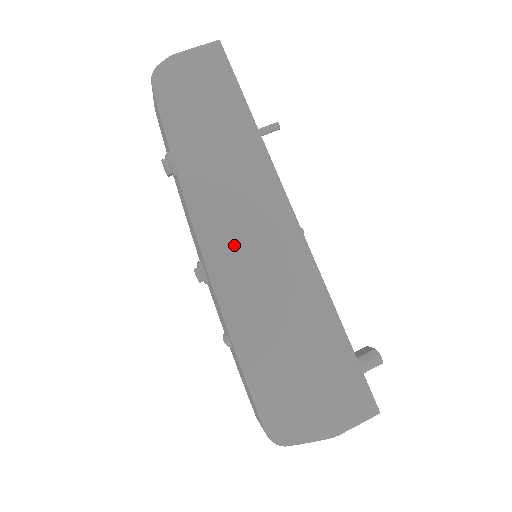
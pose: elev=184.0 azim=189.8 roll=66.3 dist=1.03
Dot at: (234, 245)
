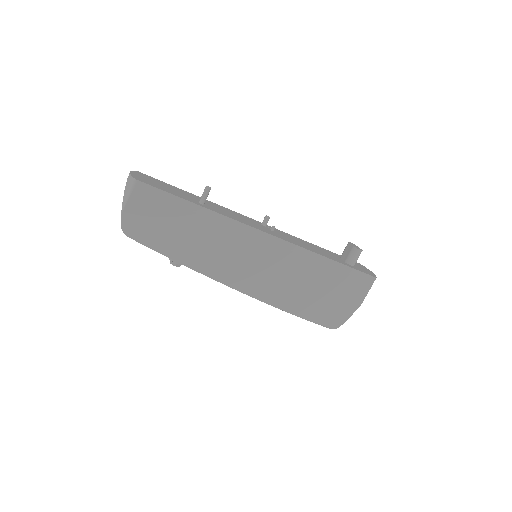
Dot at: (243, 271)
